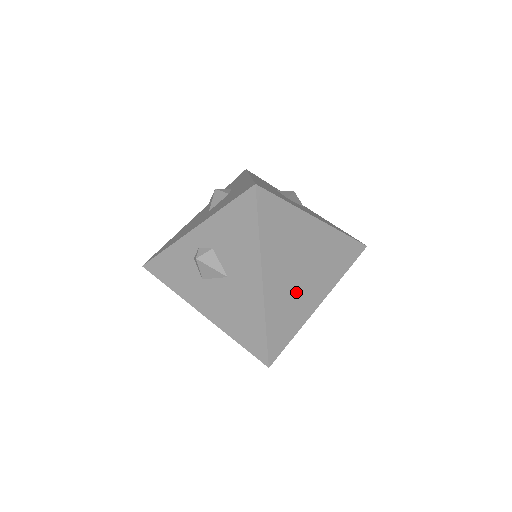
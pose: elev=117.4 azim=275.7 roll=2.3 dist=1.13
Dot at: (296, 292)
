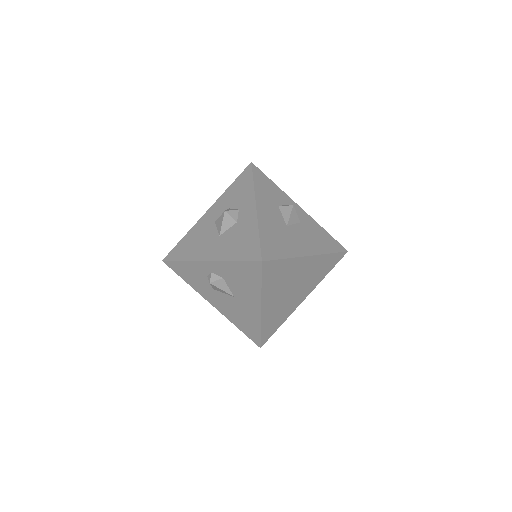
Dot at: (286, 303)
